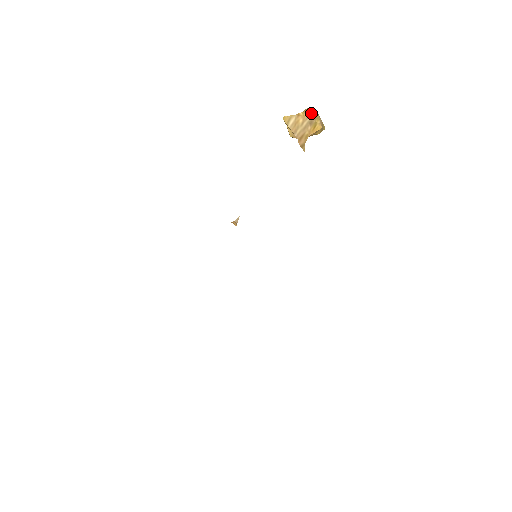
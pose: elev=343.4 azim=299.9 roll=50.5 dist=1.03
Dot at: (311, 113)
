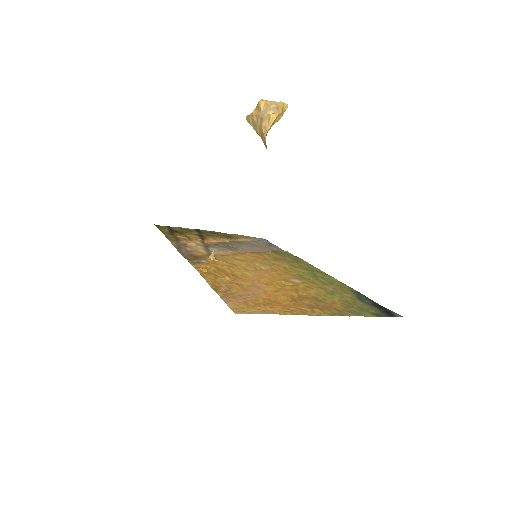
Dot at: (260, 109)
